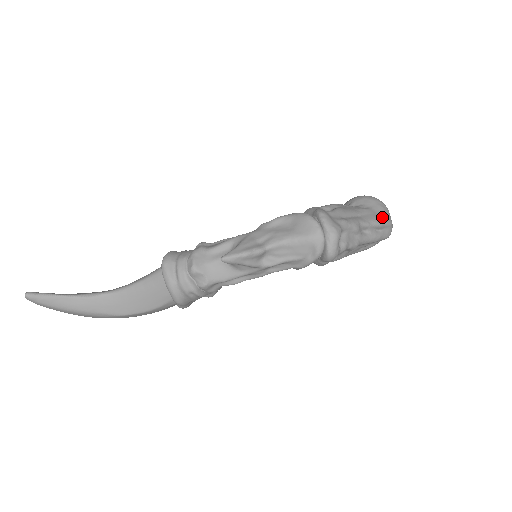
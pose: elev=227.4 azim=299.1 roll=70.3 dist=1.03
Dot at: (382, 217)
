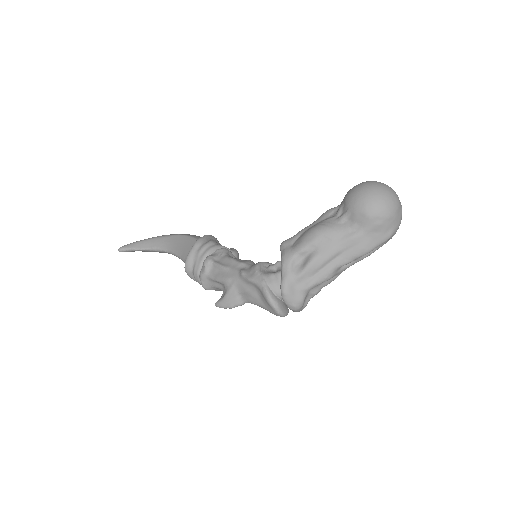
Dot at: (375, 240)
